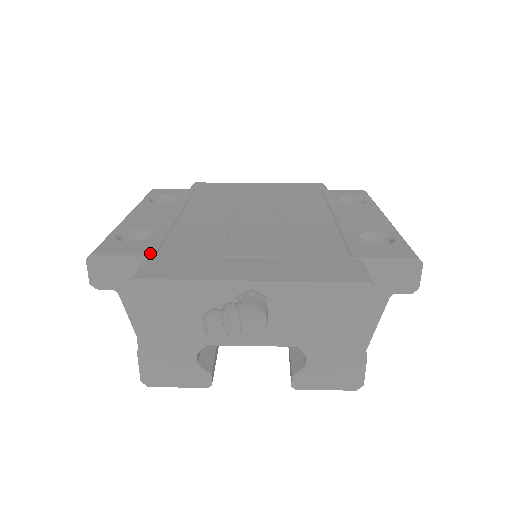
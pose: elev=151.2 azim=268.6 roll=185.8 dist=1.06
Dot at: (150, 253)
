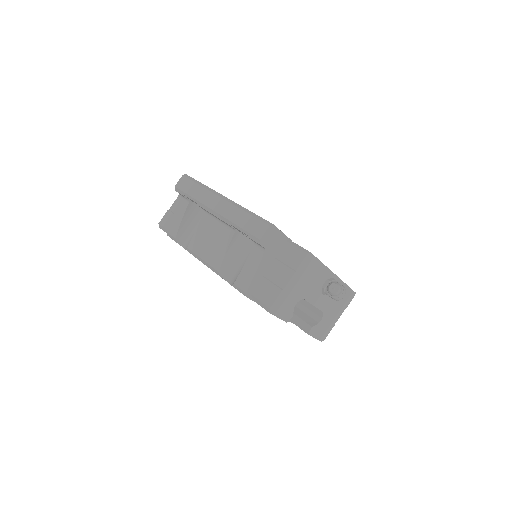
Dot at: (289, 238)
